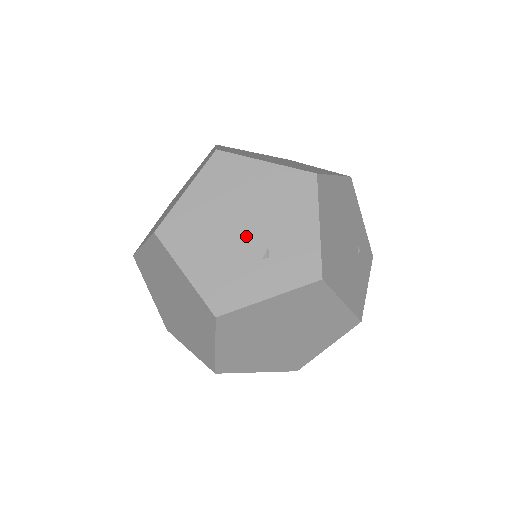
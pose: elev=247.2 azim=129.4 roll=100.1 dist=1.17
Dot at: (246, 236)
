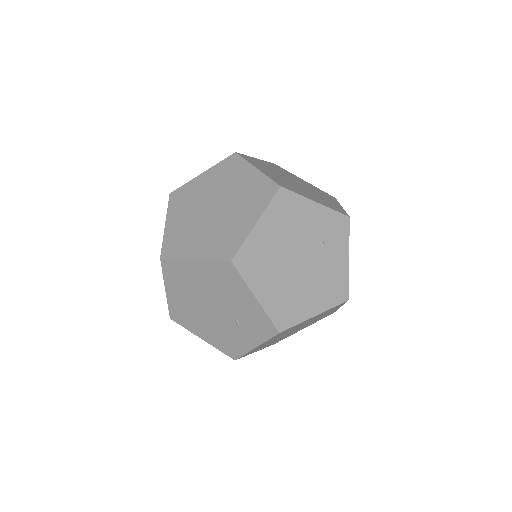
Dot at: (218, 313)
